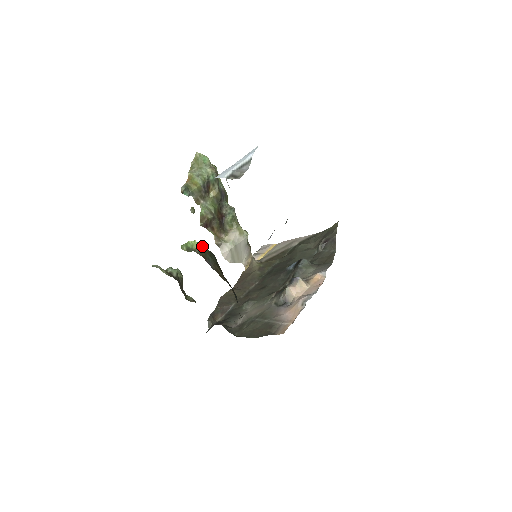
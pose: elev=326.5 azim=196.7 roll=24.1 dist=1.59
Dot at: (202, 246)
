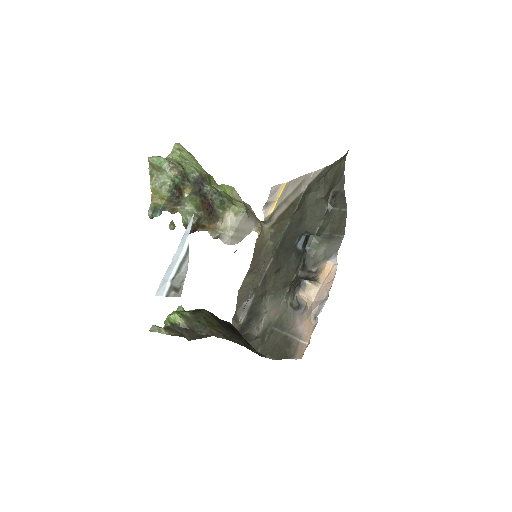
Dot at: (185, 316)
